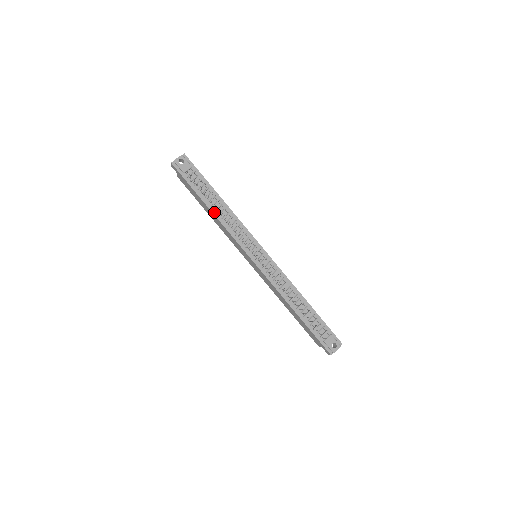
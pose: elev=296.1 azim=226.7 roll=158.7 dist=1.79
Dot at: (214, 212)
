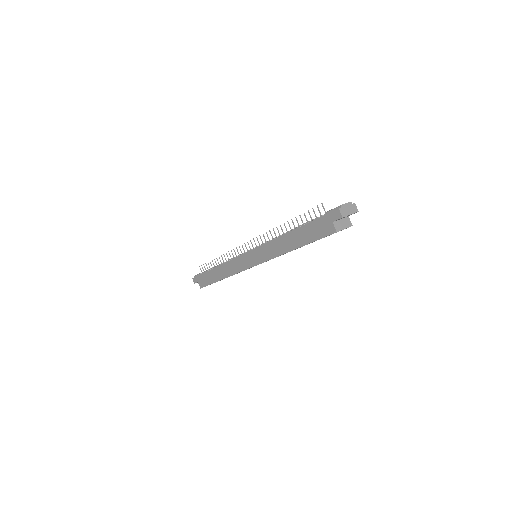
Dot at: (219, 266)
